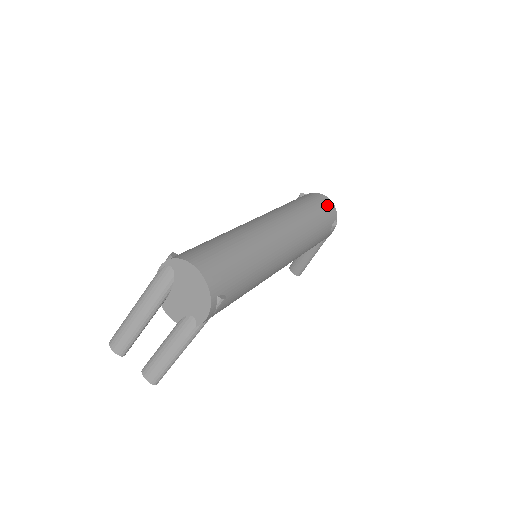
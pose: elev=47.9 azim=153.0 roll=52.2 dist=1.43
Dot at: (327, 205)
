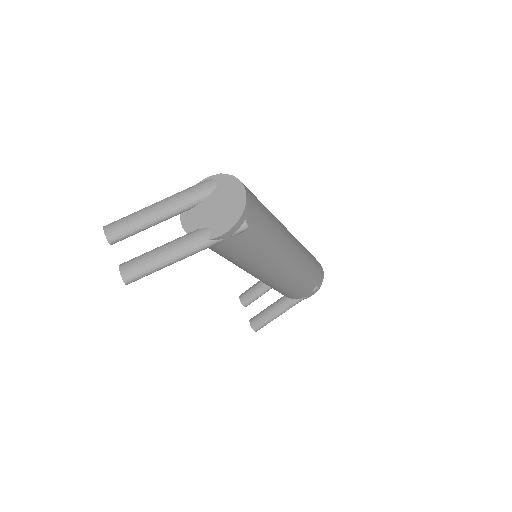
Dot at: (320, 267)
